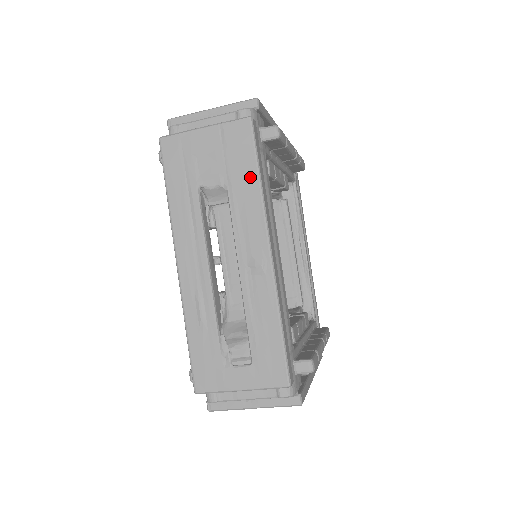
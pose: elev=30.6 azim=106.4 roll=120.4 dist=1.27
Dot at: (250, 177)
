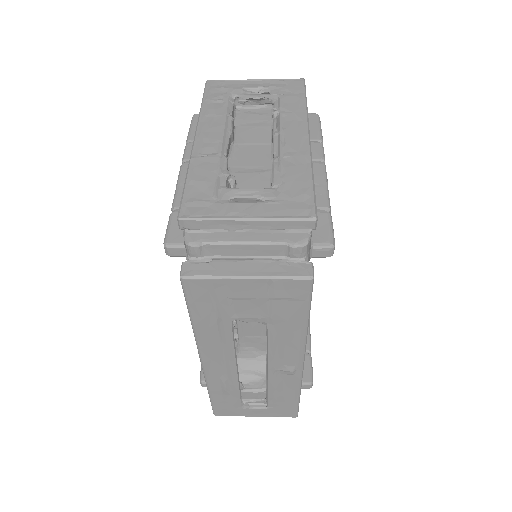
Dot at: (297, 322)
